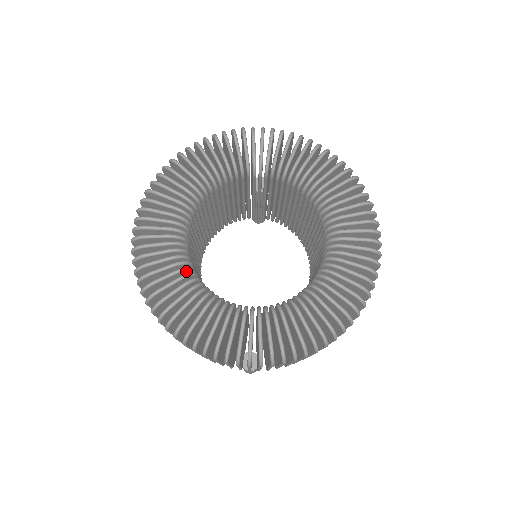
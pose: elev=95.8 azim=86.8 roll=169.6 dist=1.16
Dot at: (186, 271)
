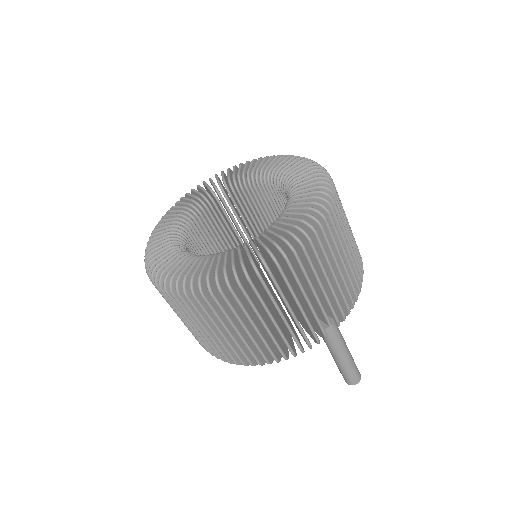
Dot at: occluded
